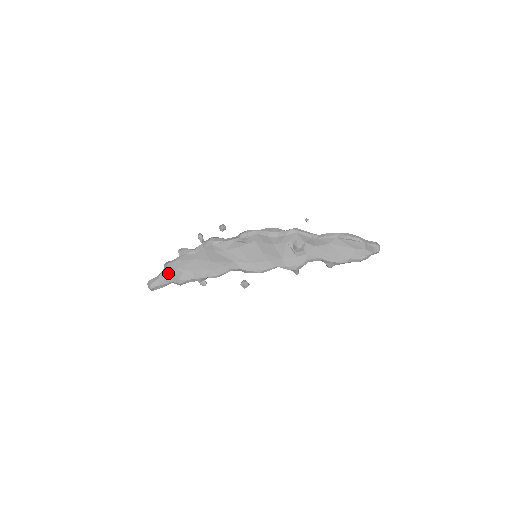
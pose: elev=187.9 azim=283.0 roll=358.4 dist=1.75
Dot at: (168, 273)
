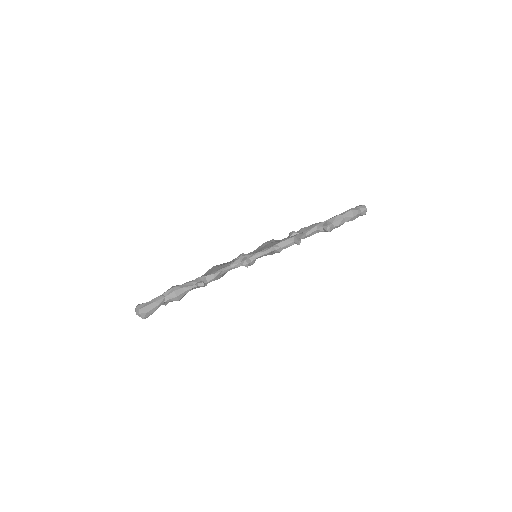
Dot at: occluded
